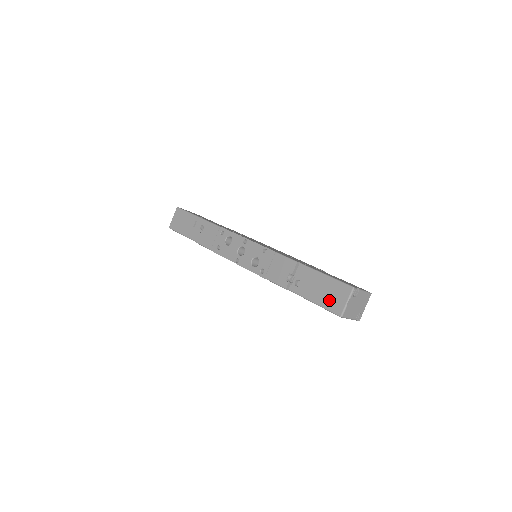
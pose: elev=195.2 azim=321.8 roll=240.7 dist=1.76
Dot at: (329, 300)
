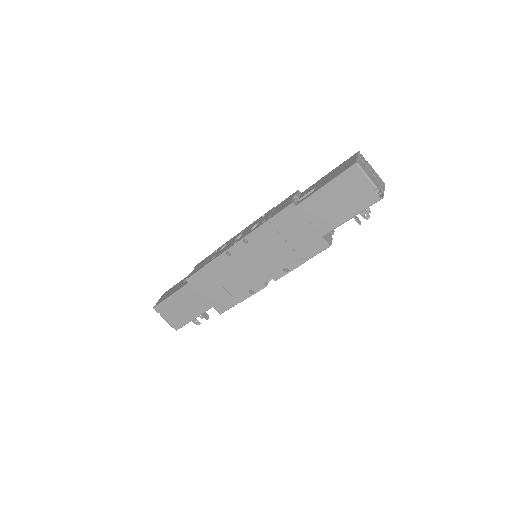
Dot at: (339, 171)
